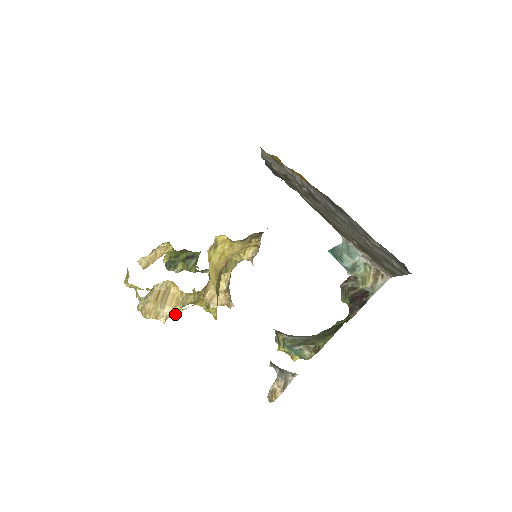
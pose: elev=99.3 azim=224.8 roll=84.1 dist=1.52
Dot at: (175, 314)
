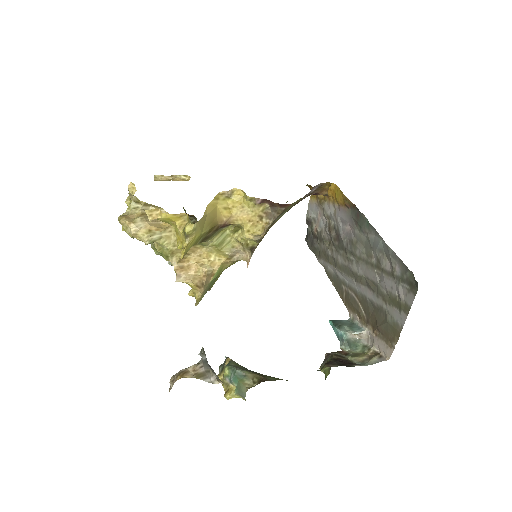
Dot at: (151, 216)
